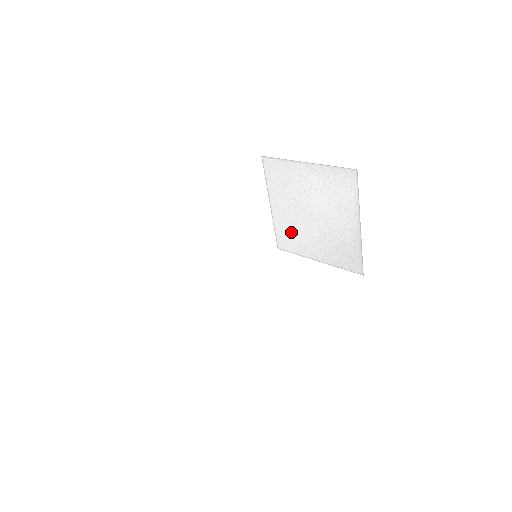
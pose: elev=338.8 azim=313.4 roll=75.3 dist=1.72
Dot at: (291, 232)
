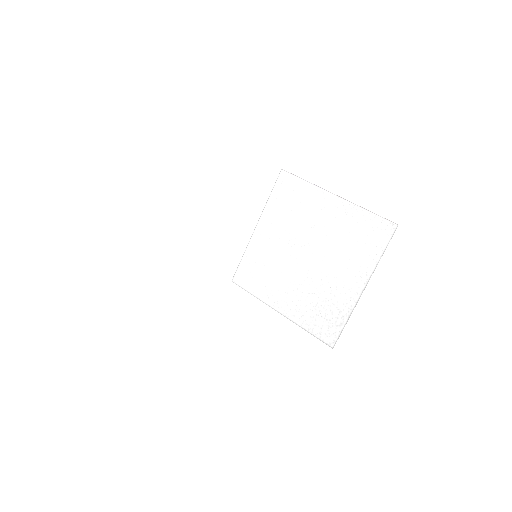
Dot at: (264, 267)
